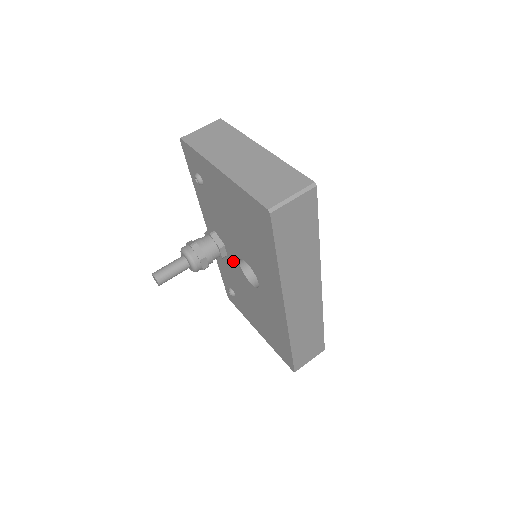
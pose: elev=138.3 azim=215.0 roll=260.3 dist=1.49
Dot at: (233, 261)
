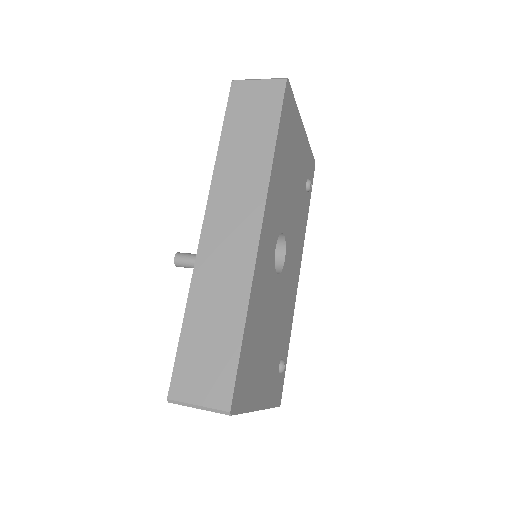
Dot at: occluded
